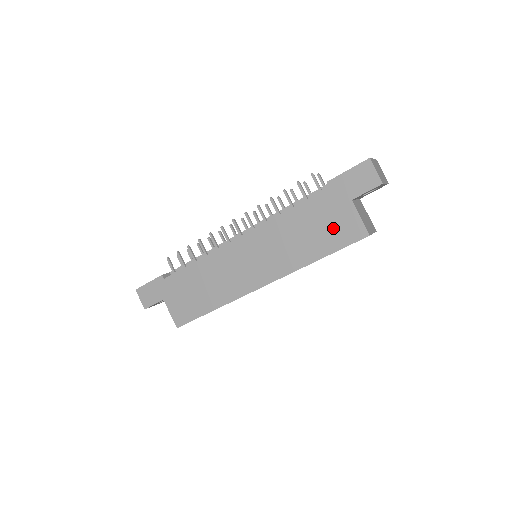
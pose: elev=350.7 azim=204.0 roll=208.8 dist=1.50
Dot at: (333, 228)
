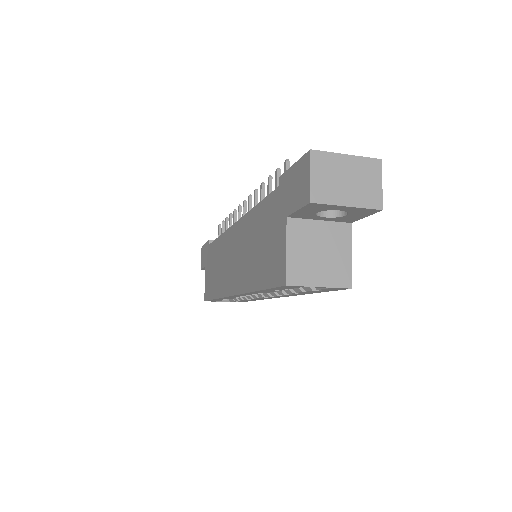
Dot at: (270, 252)
